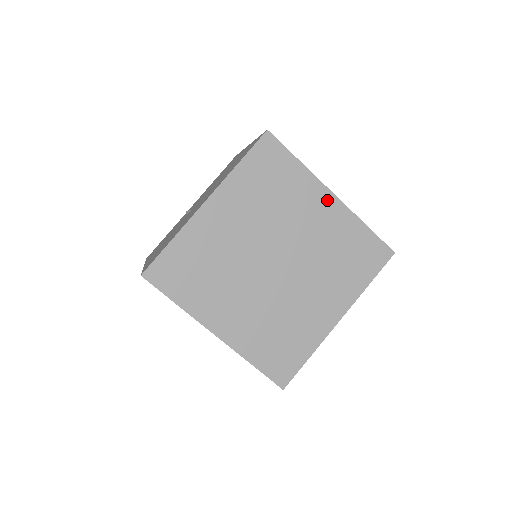
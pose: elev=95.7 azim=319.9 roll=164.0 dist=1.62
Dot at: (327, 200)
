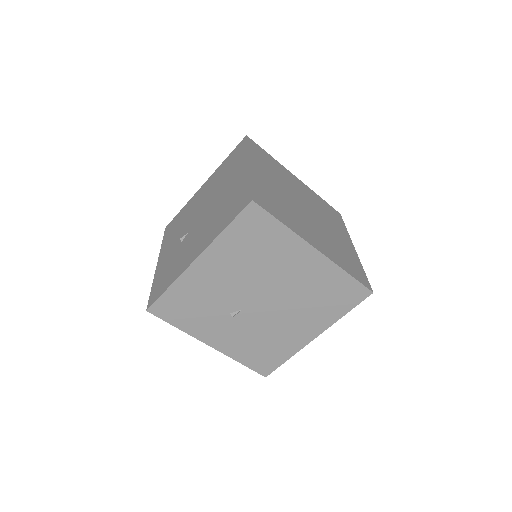
Dot at: (296, 179)
